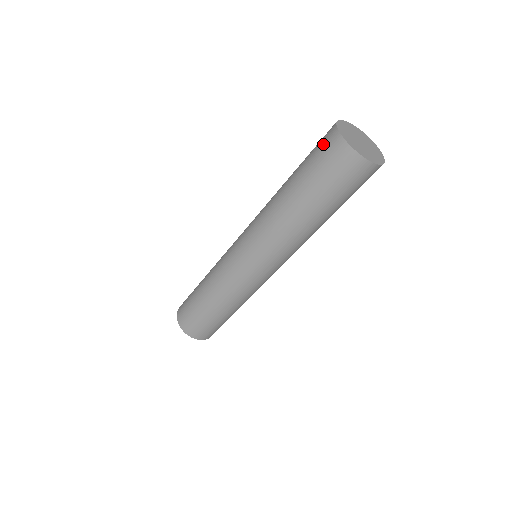
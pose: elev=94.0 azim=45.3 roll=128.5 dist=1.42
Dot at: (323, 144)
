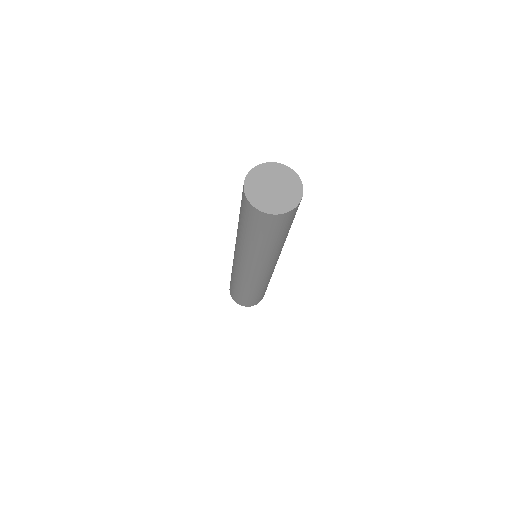
Dot at: occluded
